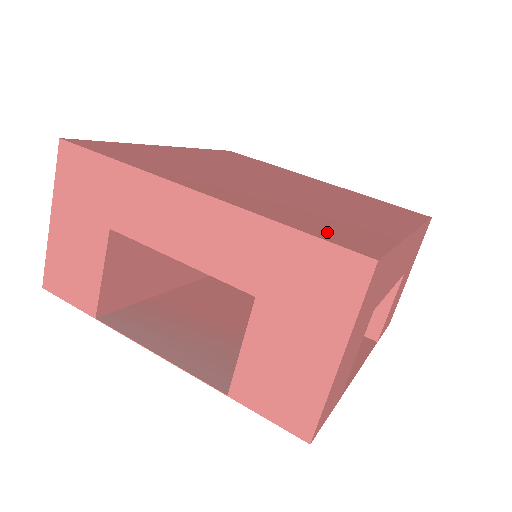
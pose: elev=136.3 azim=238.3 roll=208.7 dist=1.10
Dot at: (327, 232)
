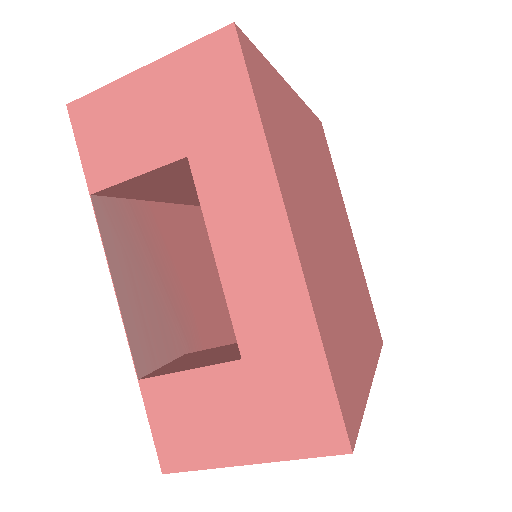
Dot at: (341, 376)
